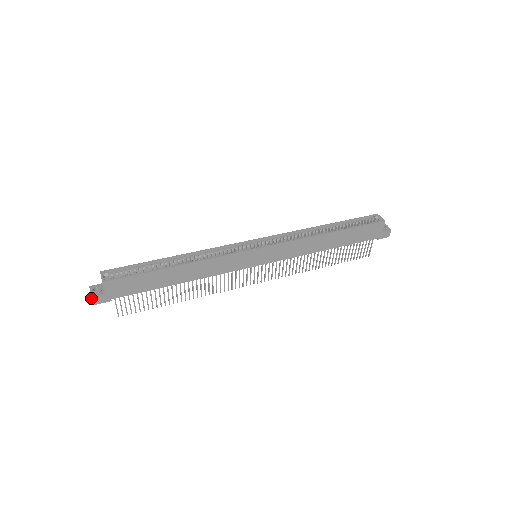
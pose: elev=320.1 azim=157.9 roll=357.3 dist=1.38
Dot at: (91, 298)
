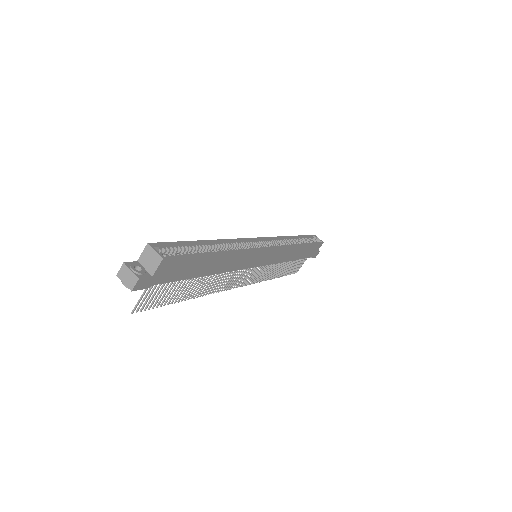
Dot at: (137, 280)
